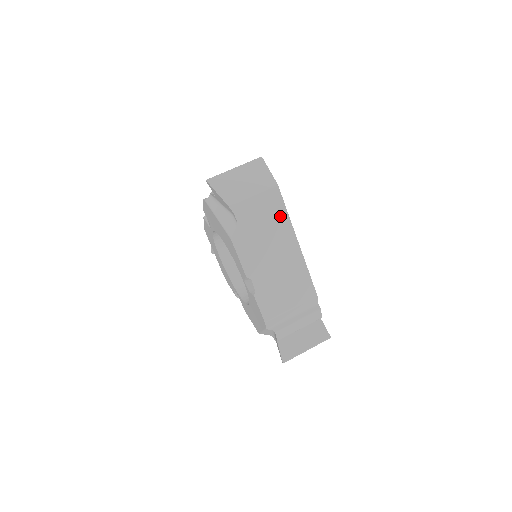
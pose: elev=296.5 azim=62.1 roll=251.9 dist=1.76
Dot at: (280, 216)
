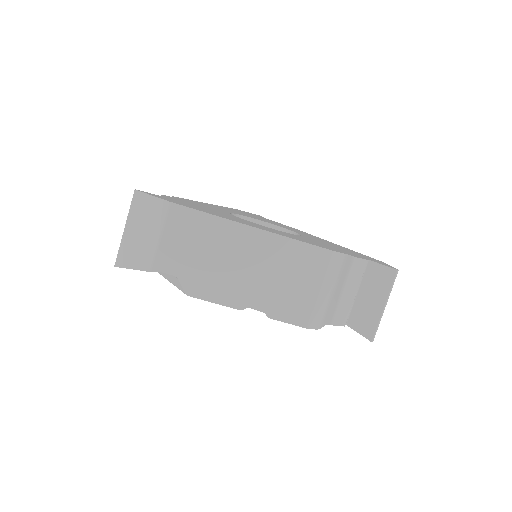
Dot at: (206, 225)
